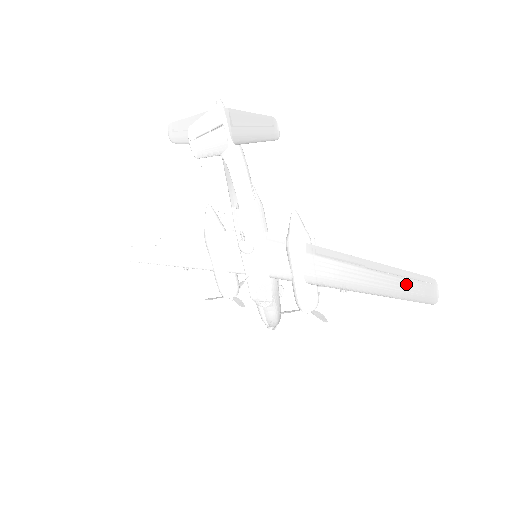
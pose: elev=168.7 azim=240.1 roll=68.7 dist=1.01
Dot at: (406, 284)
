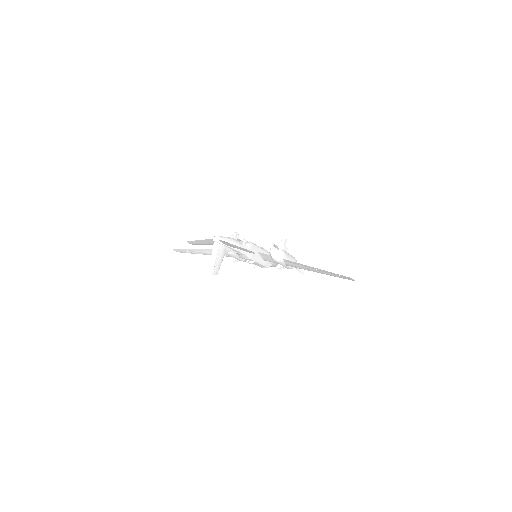
Dot at: (338, 276)
